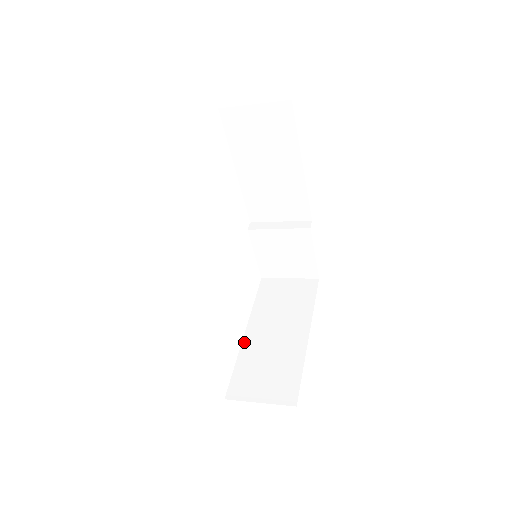
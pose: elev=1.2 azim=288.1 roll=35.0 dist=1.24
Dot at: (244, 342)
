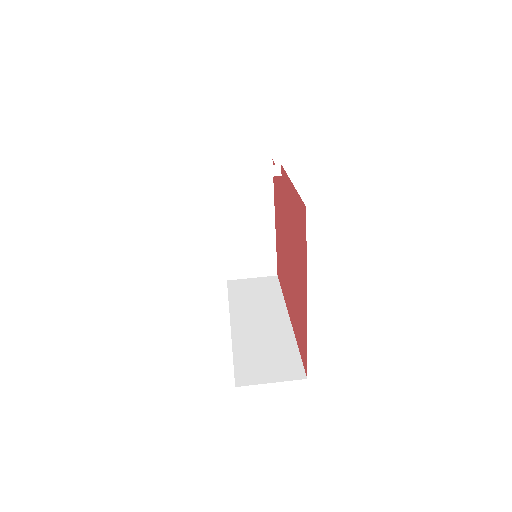
Dot at: (224, 236)
